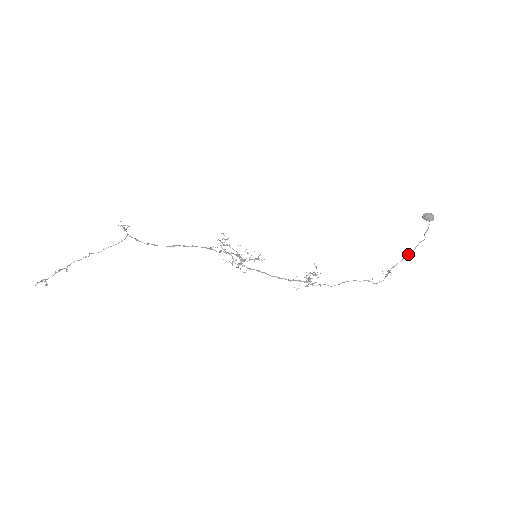
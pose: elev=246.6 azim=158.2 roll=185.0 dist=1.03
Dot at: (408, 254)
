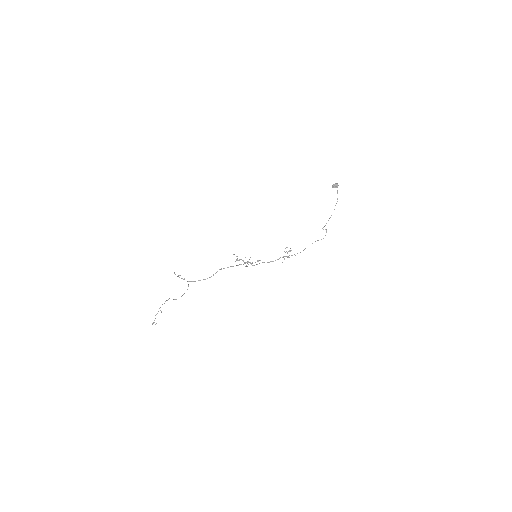
Dot at: occluded
